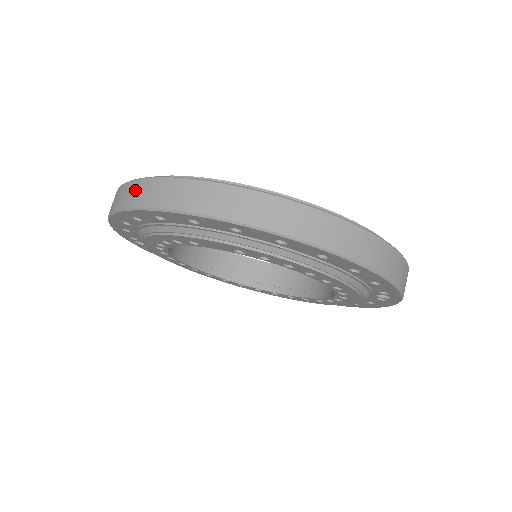
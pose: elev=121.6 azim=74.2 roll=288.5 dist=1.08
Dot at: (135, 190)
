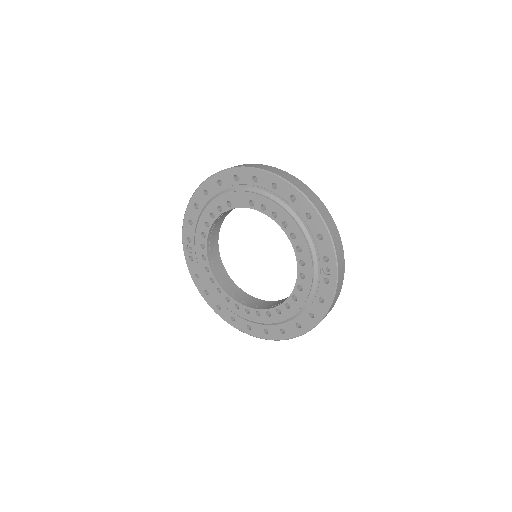
Dot at: occluded
